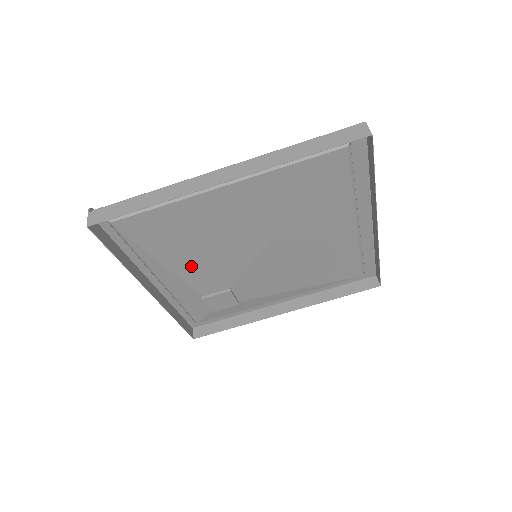
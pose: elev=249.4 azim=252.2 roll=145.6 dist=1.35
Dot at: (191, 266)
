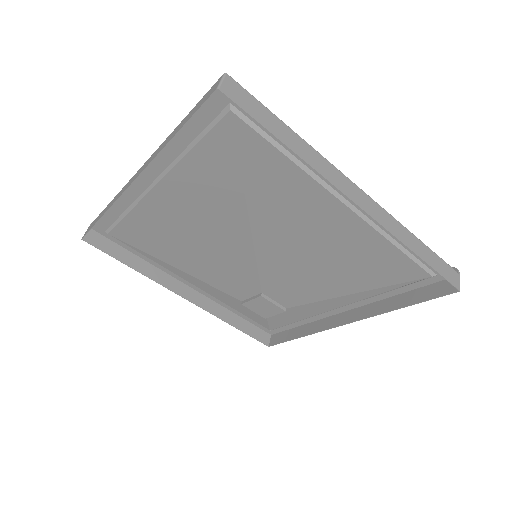
Dot at: (203, 270)
